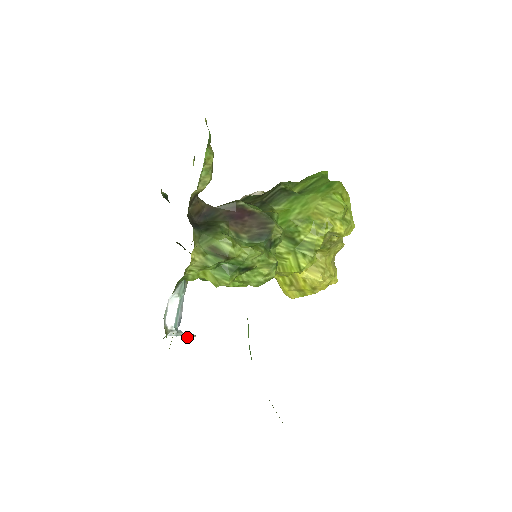
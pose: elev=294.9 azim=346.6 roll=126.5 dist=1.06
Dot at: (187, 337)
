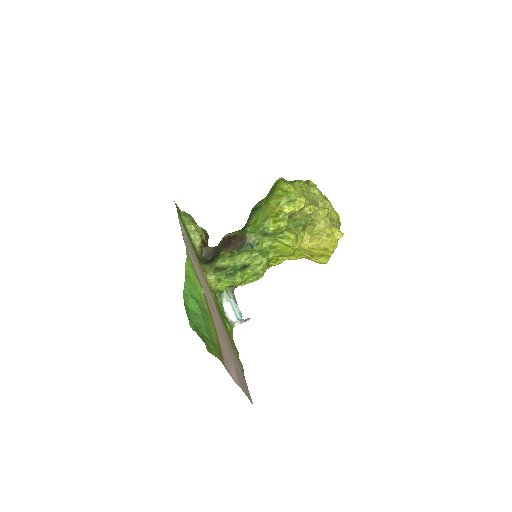
Dot at: occluded
